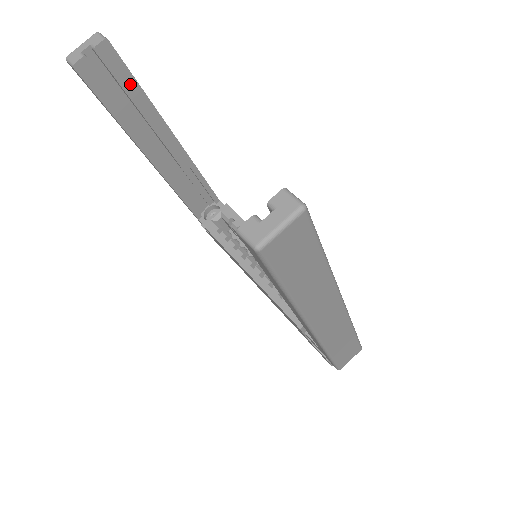
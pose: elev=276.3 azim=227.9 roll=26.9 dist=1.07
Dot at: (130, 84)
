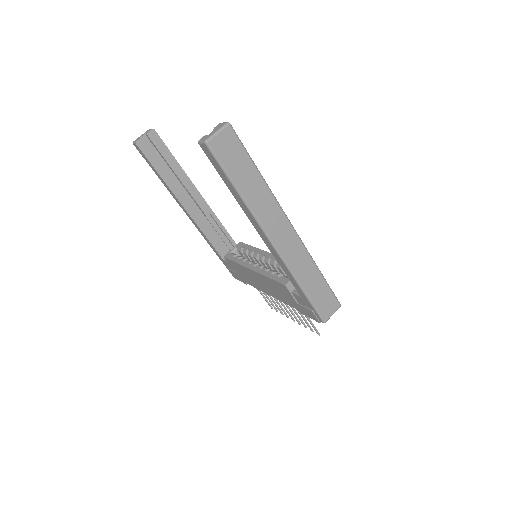
Dot at: (168, 155)
